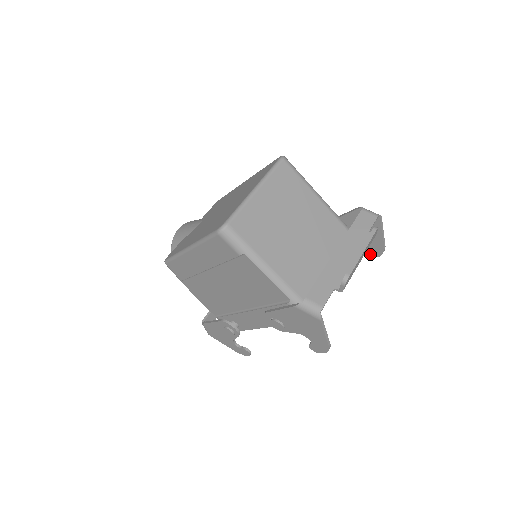
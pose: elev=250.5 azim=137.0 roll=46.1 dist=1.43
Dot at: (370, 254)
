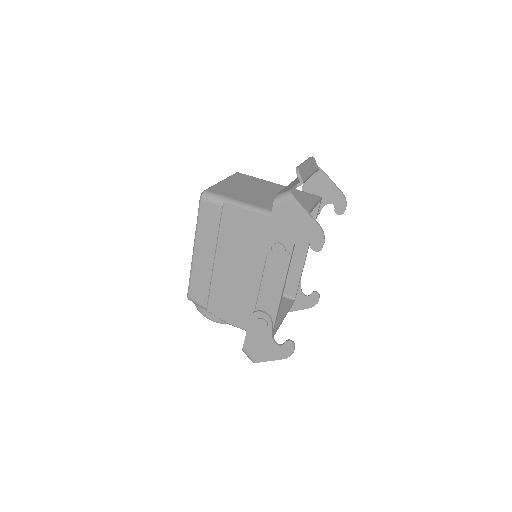
Dot at: (340, 211)
